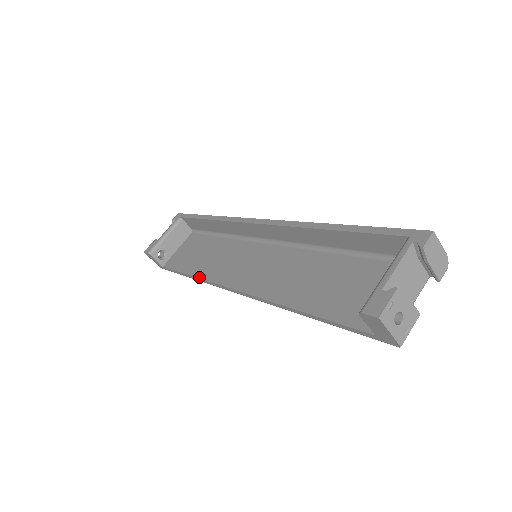
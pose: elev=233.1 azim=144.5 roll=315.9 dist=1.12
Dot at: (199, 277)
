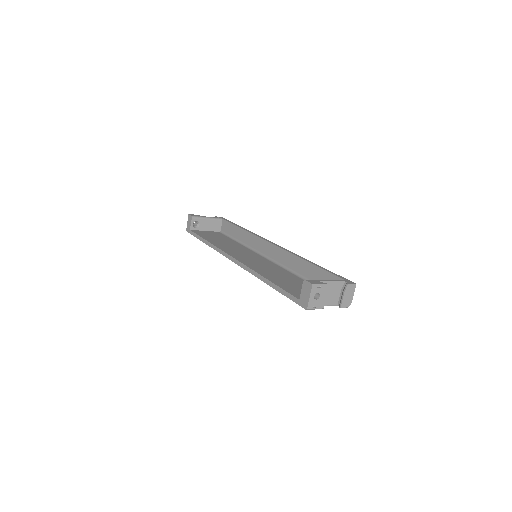
Dot at: (214, 244)
